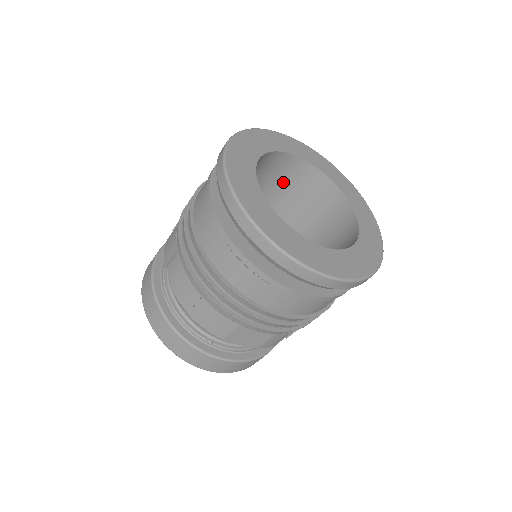
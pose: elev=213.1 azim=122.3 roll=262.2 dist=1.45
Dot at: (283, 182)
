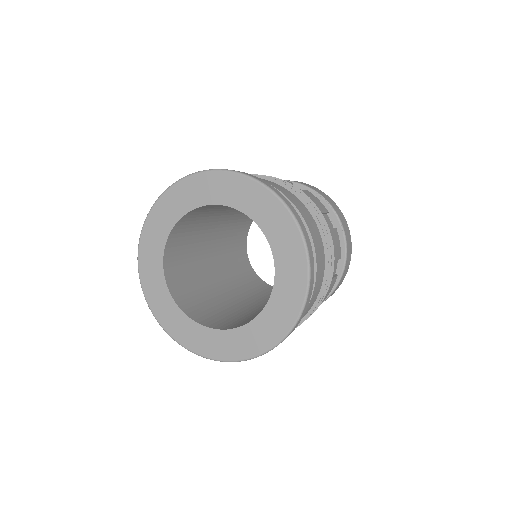
Dot at: occluded
